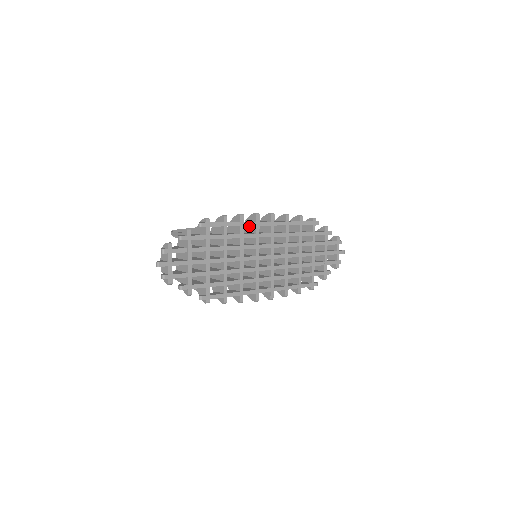
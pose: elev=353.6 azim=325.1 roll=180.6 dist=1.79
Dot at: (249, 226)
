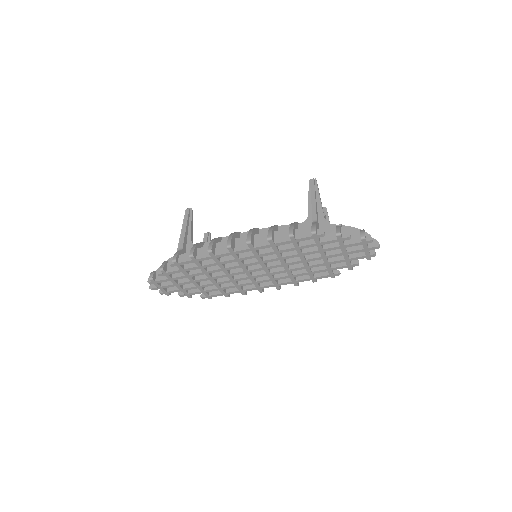
Dot at: occluded
